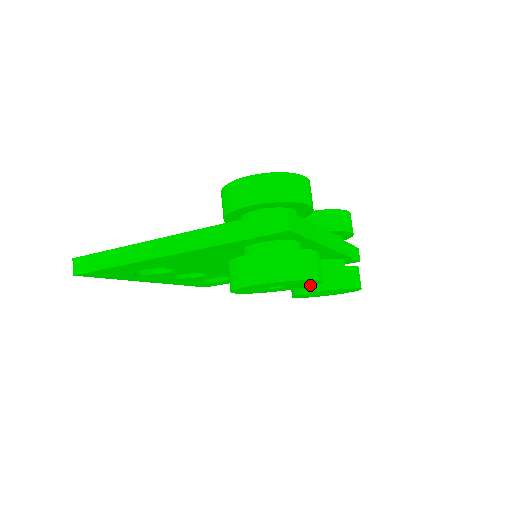
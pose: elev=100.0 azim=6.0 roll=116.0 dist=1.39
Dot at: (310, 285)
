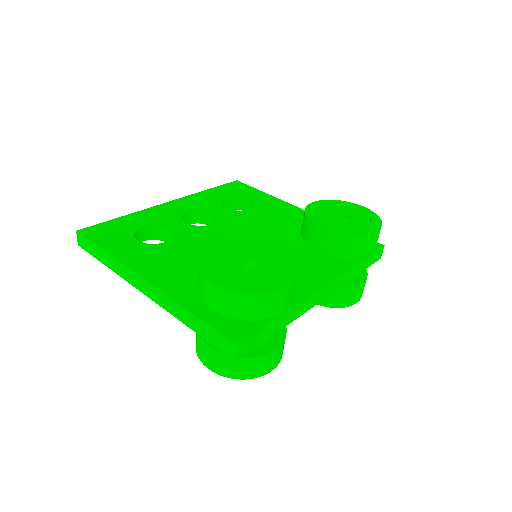
Dot at: occluded
